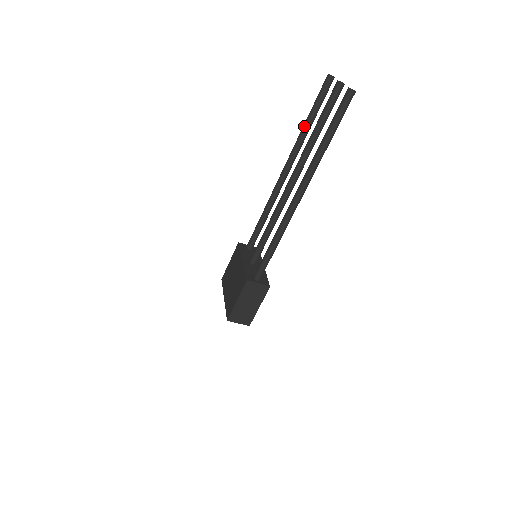
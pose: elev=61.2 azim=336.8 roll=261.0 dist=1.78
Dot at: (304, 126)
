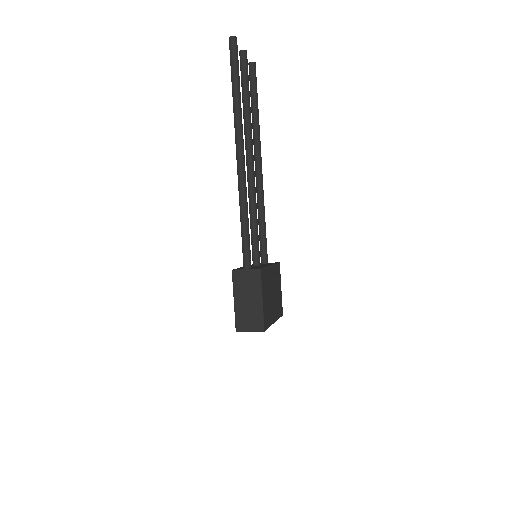
Dot at: occluded
